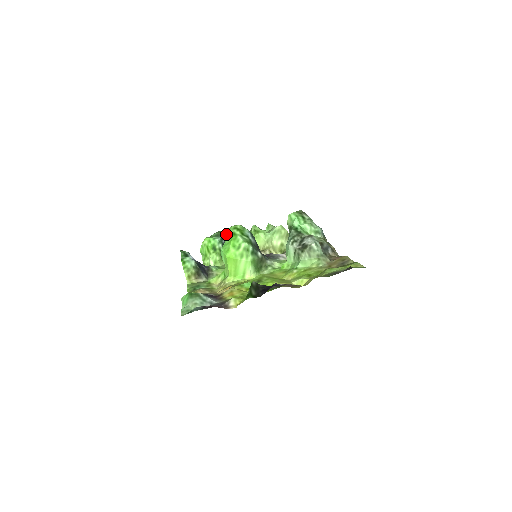
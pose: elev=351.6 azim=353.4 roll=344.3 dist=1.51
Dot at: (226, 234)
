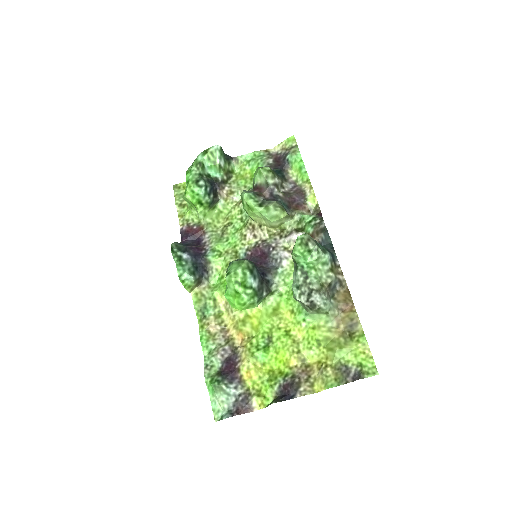
Dot at: occluded
